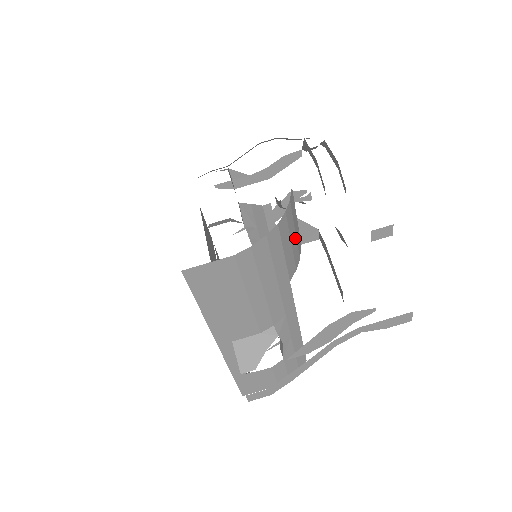
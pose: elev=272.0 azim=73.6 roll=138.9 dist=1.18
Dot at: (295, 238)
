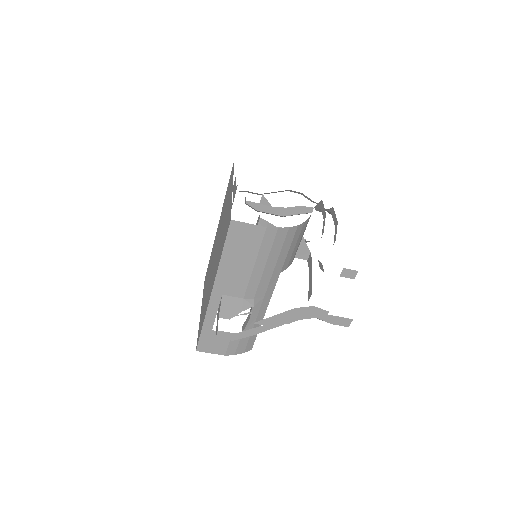
Dot at: (297, 246)
